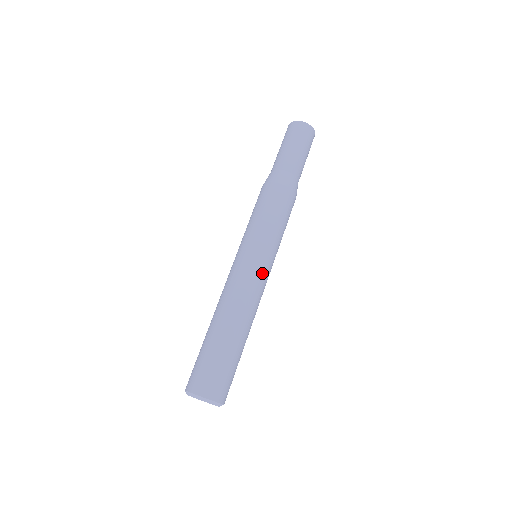
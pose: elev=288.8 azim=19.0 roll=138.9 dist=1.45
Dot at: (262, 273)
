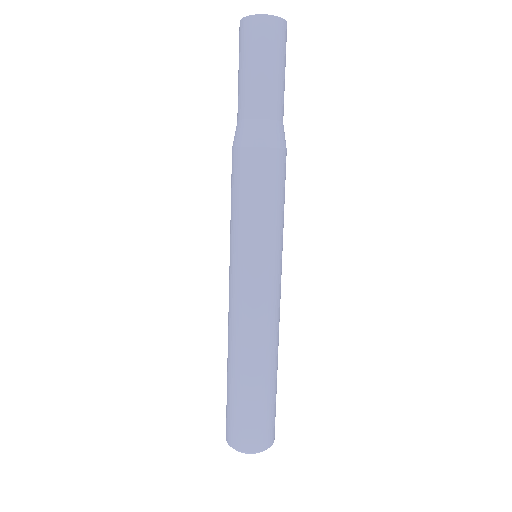
Dot at: (276, 286)
